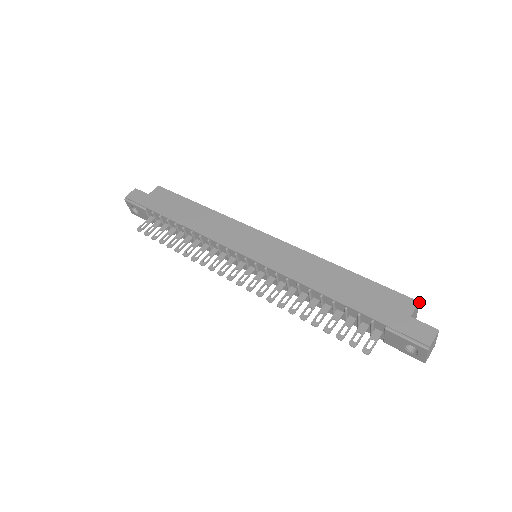
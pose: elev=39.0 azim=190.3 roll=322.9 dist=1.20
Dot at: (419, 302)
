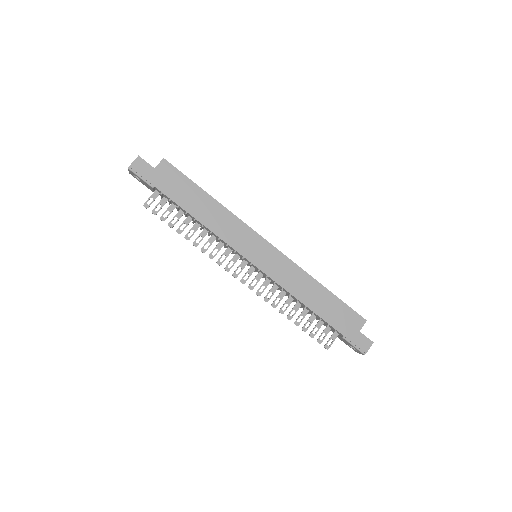
Dot at: (366, 320)
